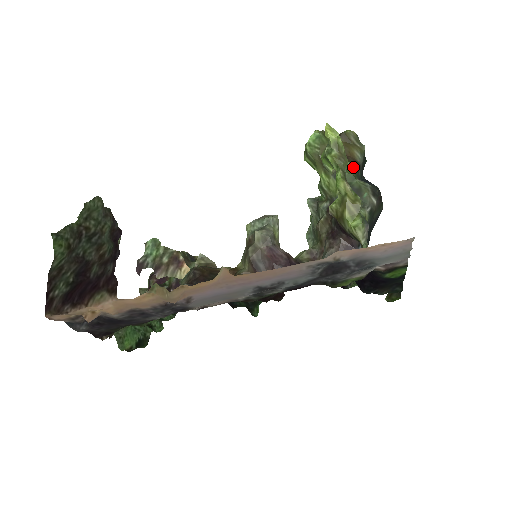
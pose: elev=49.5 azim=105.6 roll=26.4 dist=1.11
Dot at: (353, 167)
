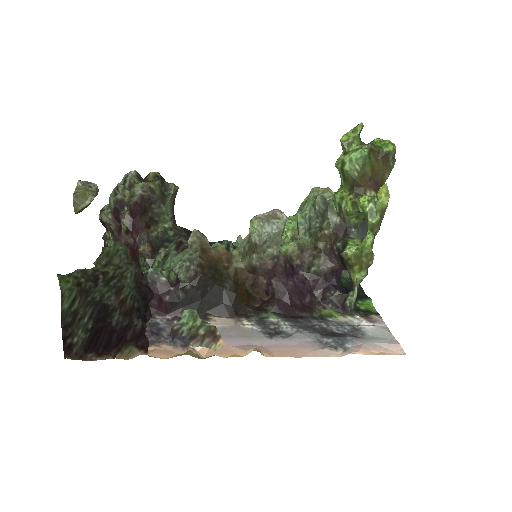
Dot at: occluded
